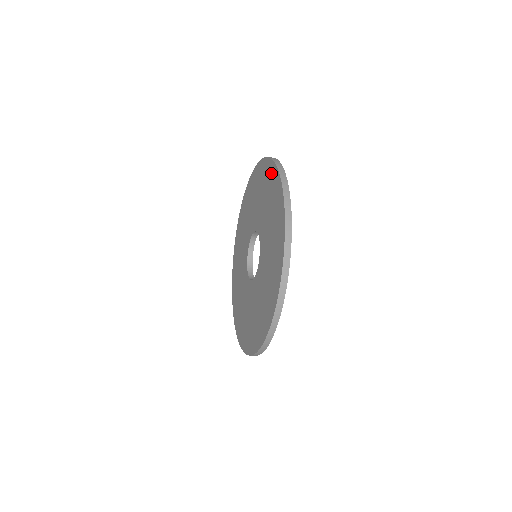
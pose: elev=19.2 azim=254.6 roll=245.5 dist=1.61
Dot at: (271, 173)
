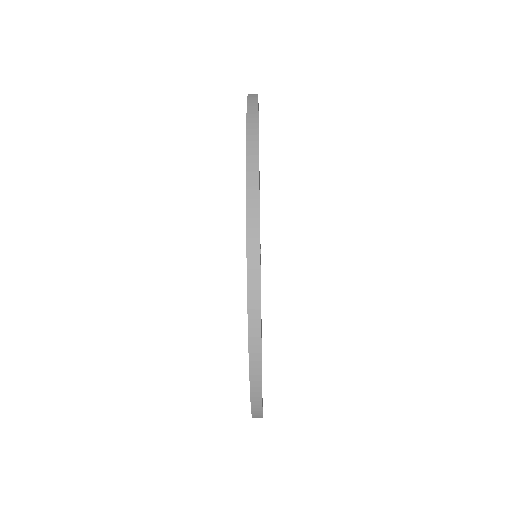
Dot at: occluded
